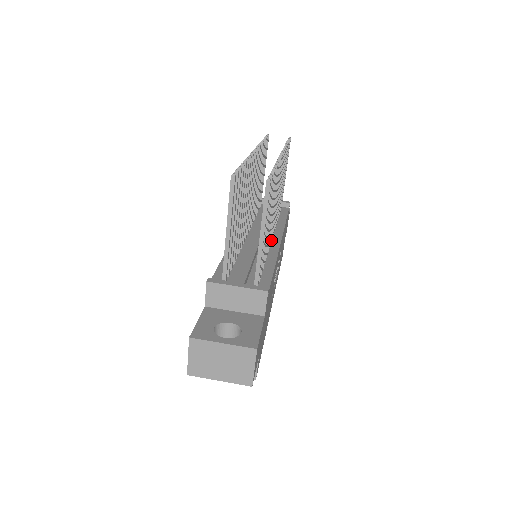
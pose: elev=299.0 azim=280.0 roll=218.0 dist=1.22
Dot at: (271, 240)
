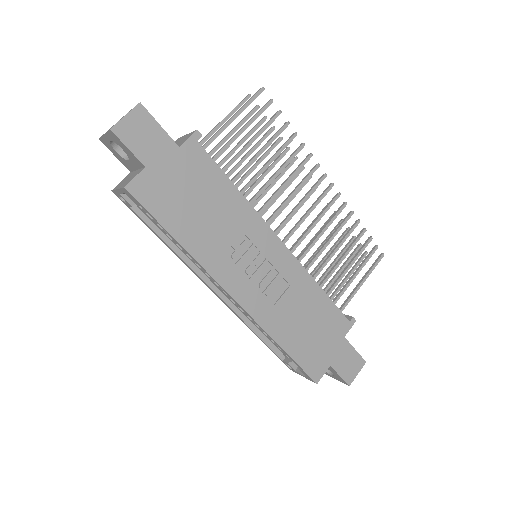
Dot at: occluded
